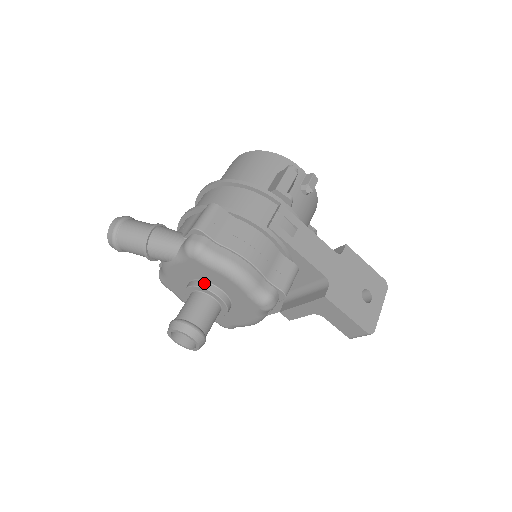
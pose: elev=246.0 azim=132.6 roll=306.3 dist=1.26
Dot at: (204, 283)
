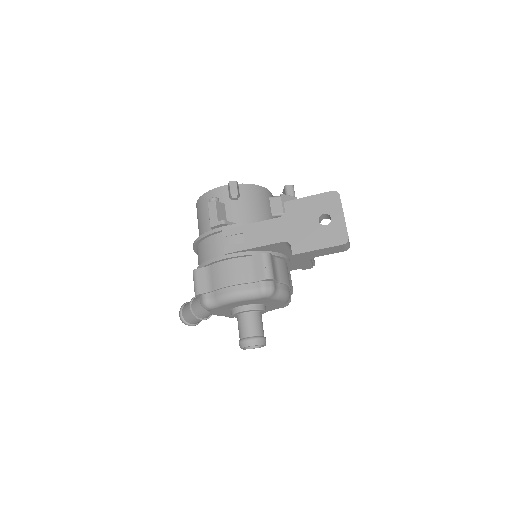
Dot at: (233, 310)
